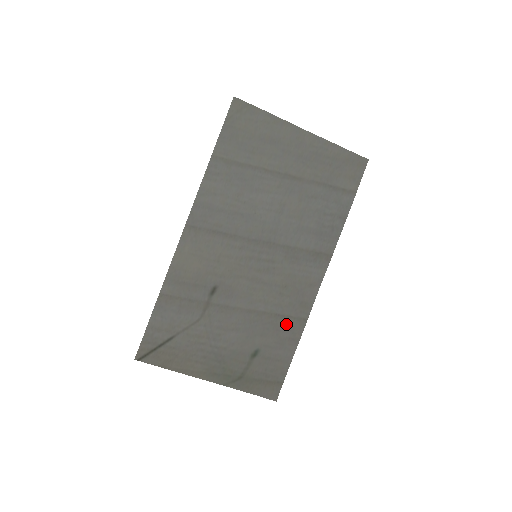
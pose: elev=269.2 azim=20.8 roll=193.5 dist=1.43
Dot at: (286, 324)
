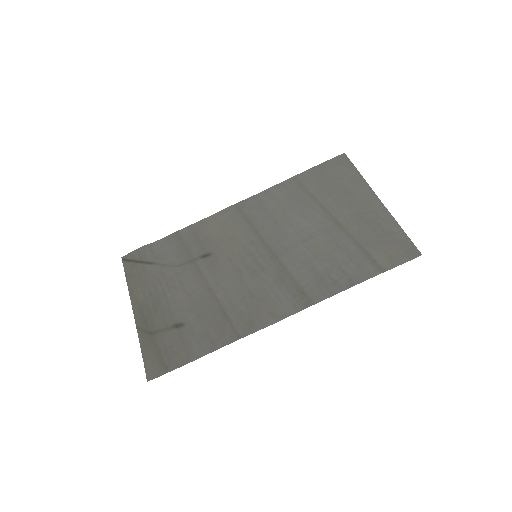
Dot at: (222, 325)
